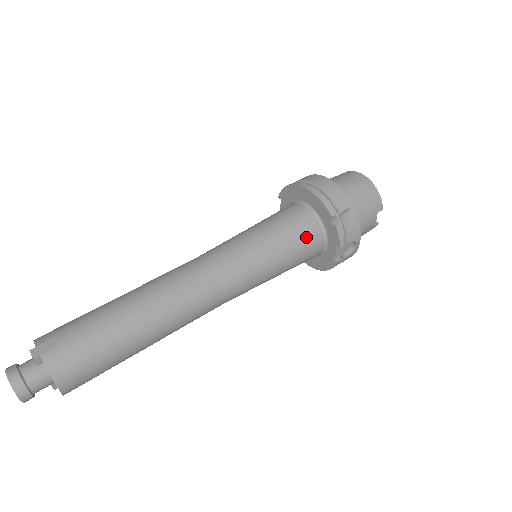
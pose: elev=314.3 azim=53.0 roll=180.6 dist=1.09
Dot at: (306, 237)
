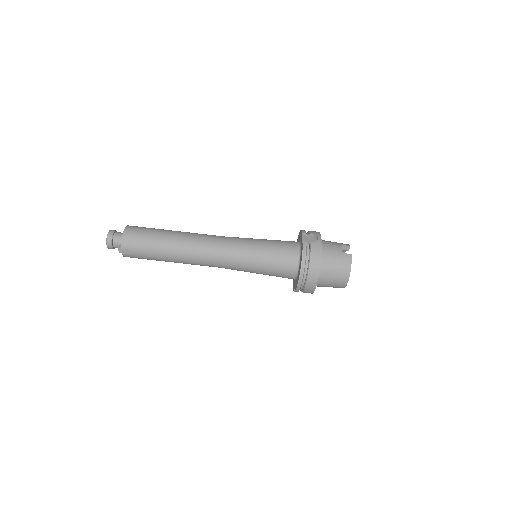
Dot at: occluded
